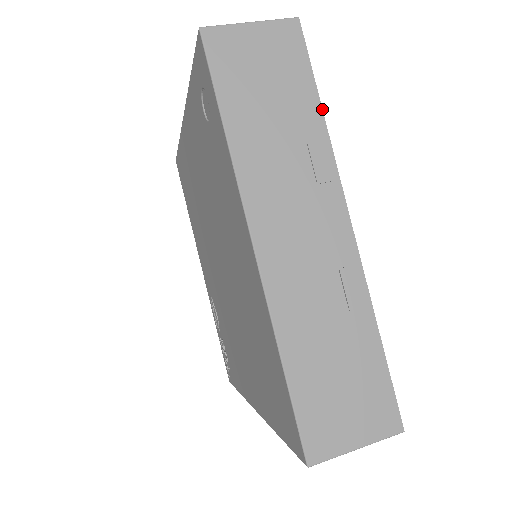
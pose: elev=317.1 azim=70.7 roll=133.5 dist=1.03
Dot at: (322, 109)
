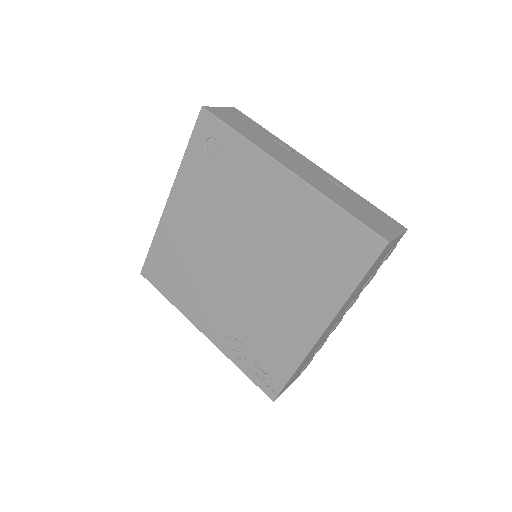
Dot at: (269, 132)
